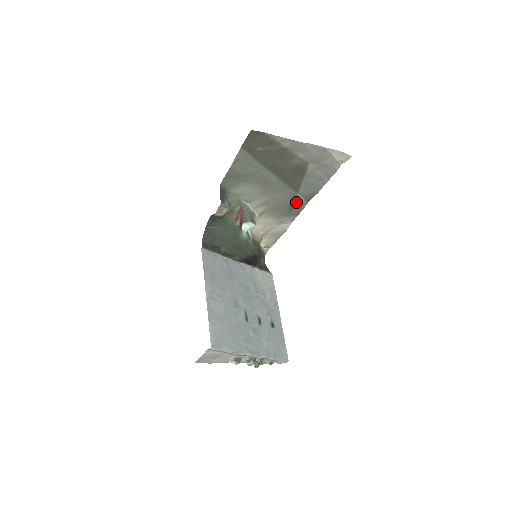
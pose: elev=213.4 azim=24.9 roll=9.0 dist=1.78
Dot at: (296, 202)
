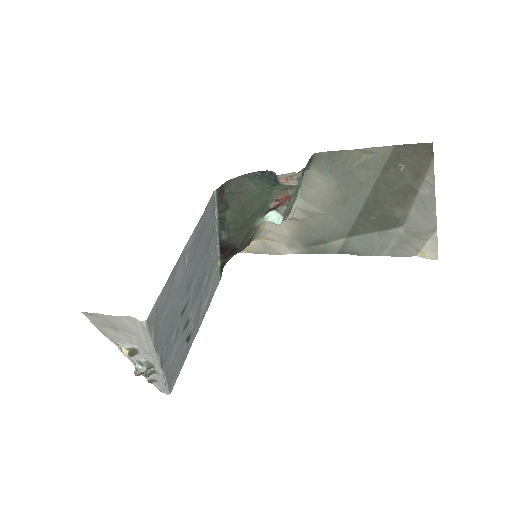
Dot at: (331, 242)
